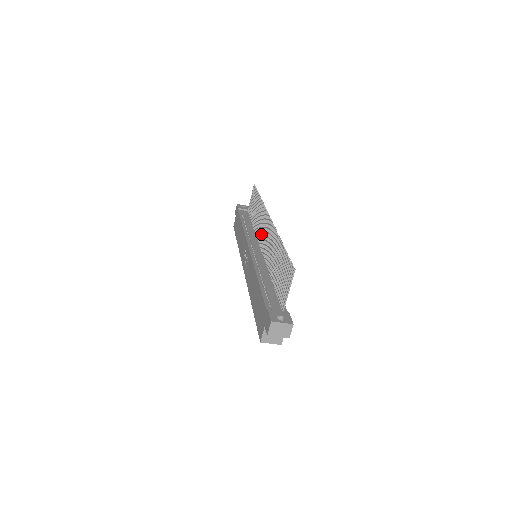
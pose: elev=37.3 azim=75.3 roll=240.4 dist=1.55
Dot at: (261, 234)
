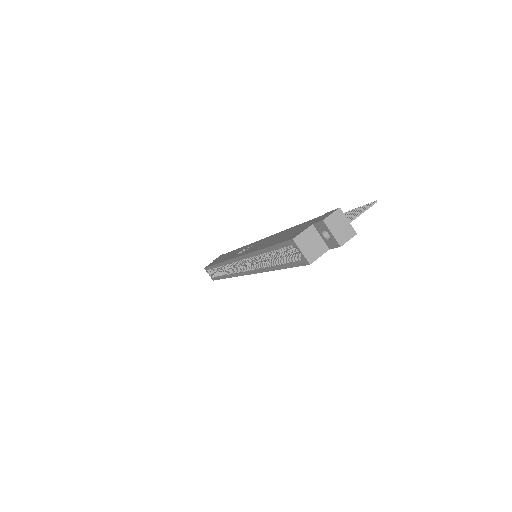
Dot at: occluded
